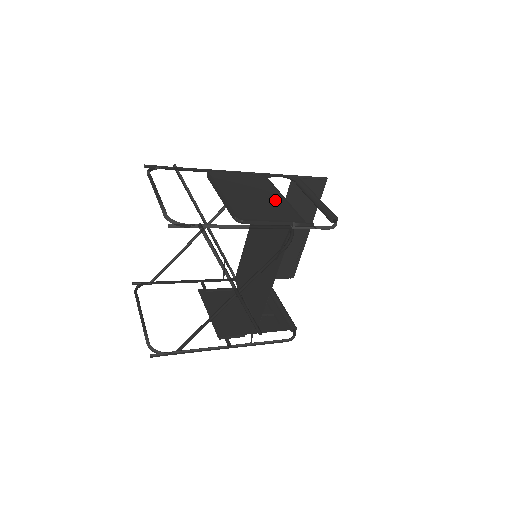
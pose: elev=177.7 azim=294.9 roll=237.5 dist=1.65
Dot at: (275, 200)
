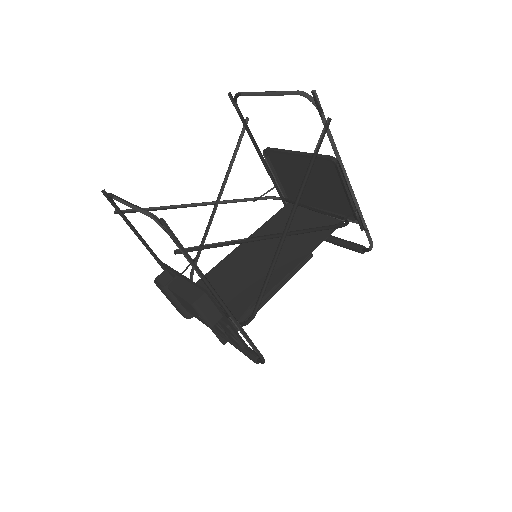
Dot at: (323, 201)
